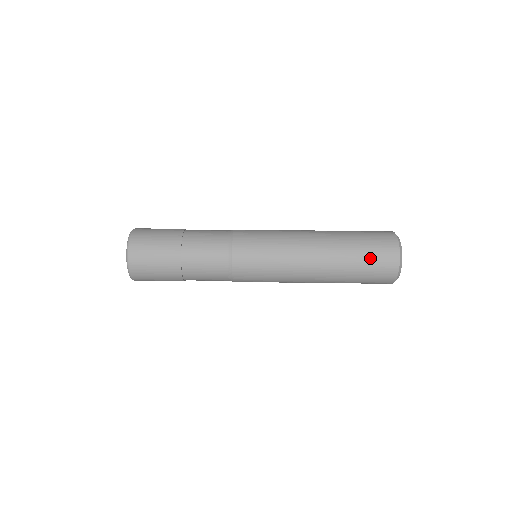
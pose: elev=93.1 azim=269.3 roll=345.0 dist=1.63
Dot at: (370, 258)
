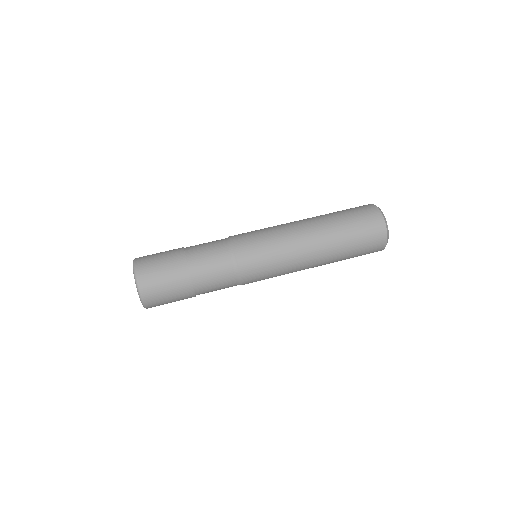
Dot at: (354, 215)
